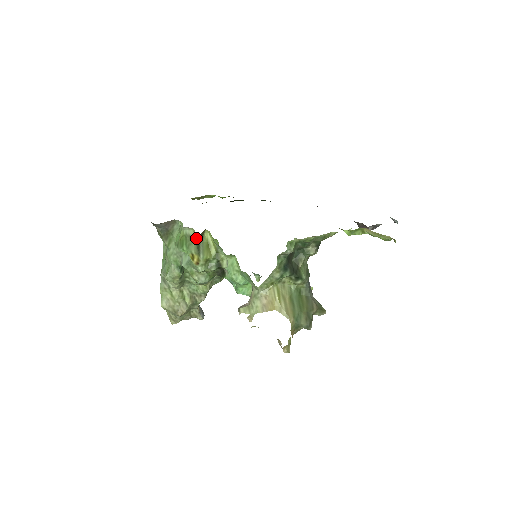
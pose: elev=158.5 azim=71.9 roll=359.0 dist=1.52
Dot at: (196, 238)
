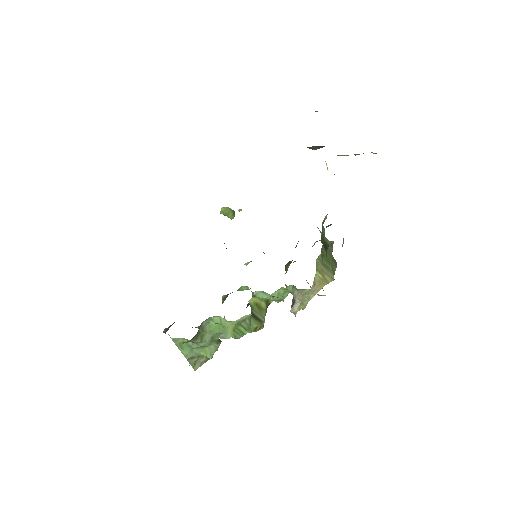
Dot at: (250, 315)
